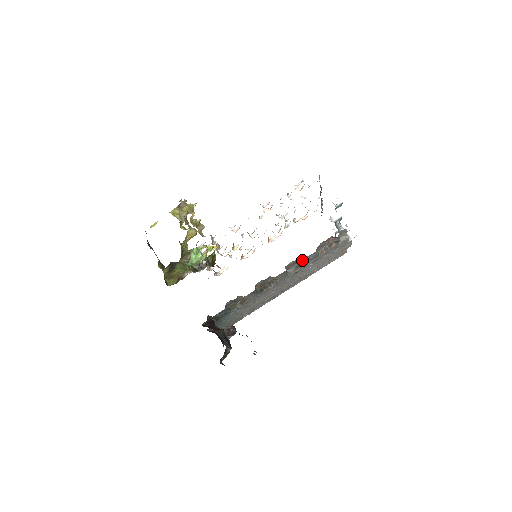
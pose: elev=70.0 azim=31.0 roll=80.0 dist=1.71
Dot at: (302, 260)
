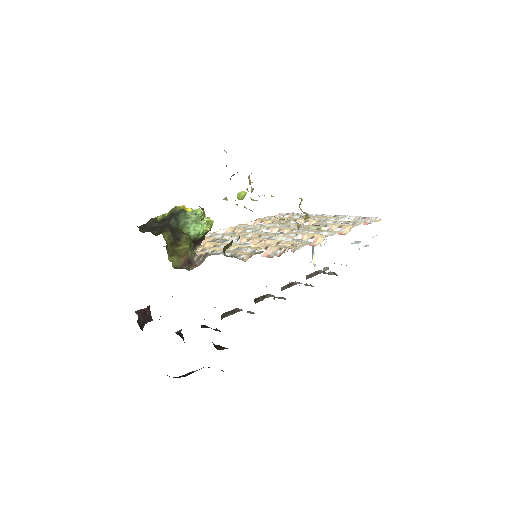
Dot at: occluded
